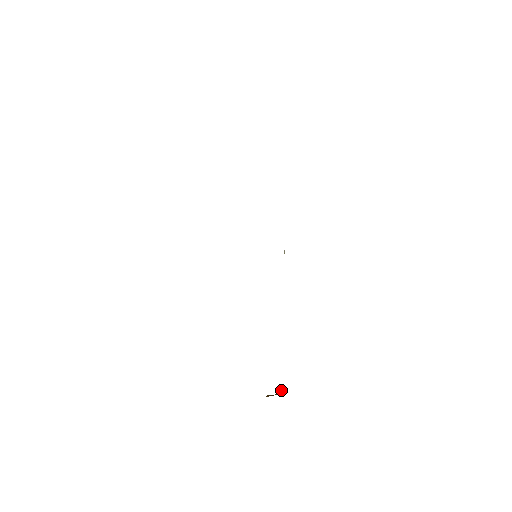
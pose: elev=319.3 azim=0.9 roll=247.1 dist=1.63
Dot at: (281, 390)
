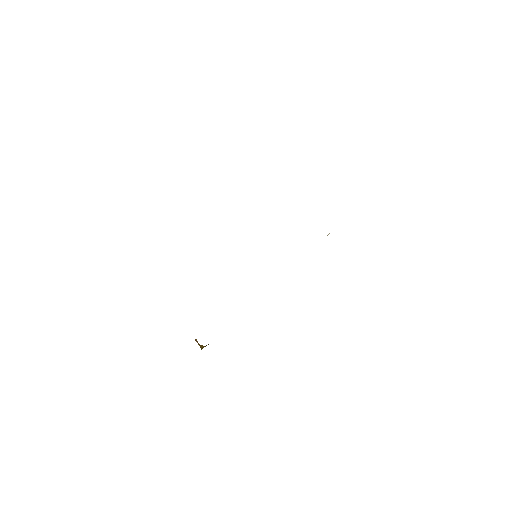
Dot at: (204, 346)
